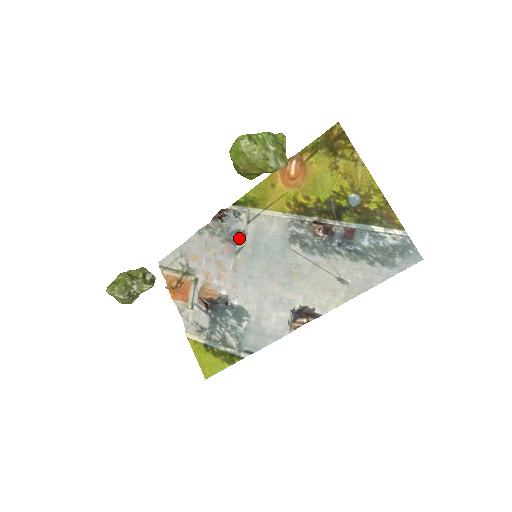
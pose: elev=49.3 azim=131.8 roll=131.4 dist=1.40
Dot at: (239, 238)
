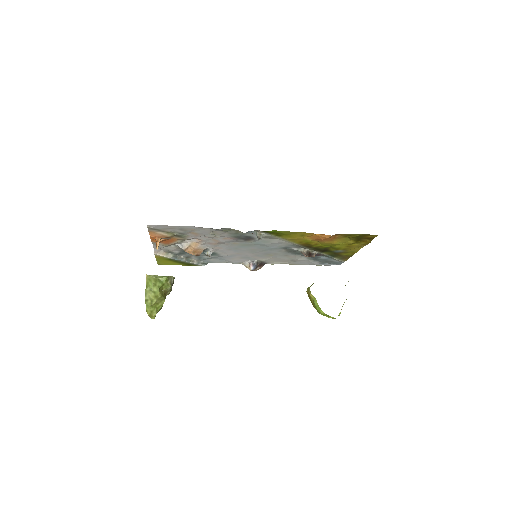
Dot at: (247, 239)
